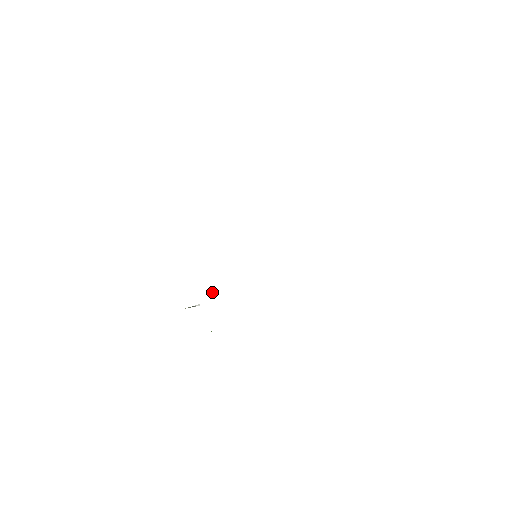
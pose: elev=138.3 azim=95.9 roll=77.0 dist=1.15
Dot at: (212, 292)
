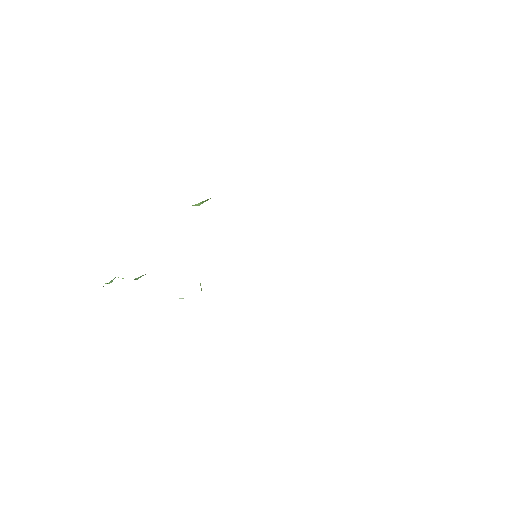
Dot at: occluded
